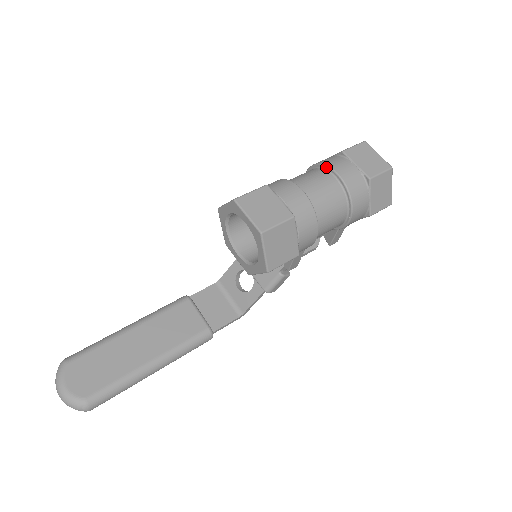
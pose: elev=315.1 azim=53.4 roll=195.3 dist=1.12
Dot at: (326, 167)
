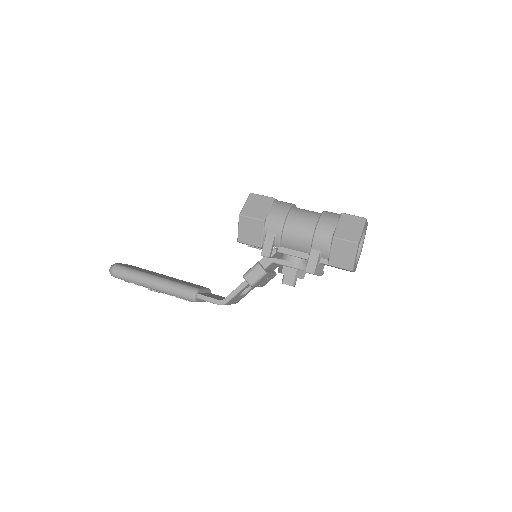
Dot at: occluded
